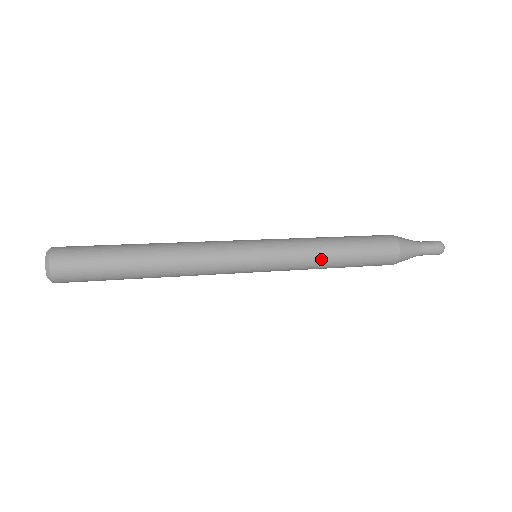
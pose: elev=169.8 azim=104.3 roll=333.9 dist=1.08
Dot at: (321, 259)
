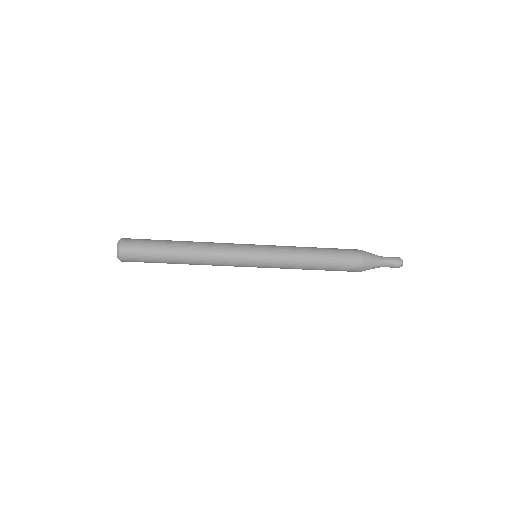
Dot at: (302, 259)
